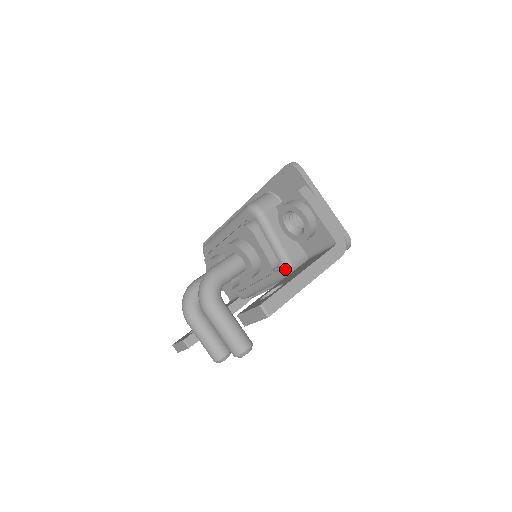
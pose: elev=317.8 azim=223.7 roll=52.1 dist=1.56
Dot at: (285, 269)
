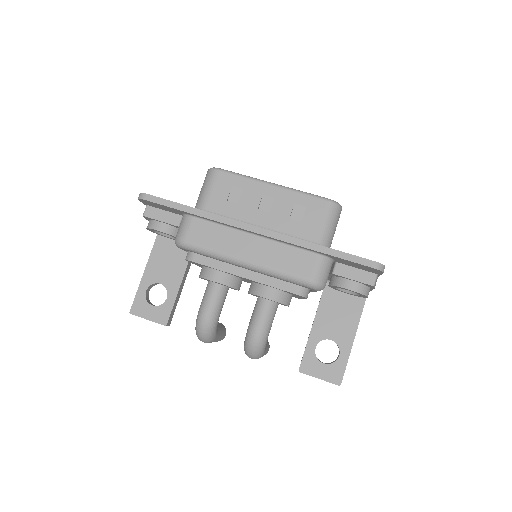
Dot at: occluded
